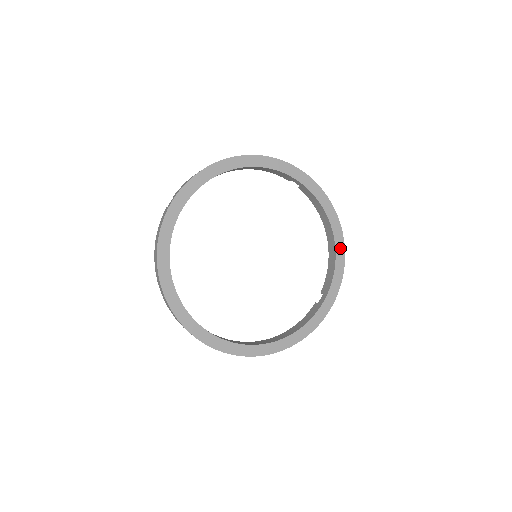
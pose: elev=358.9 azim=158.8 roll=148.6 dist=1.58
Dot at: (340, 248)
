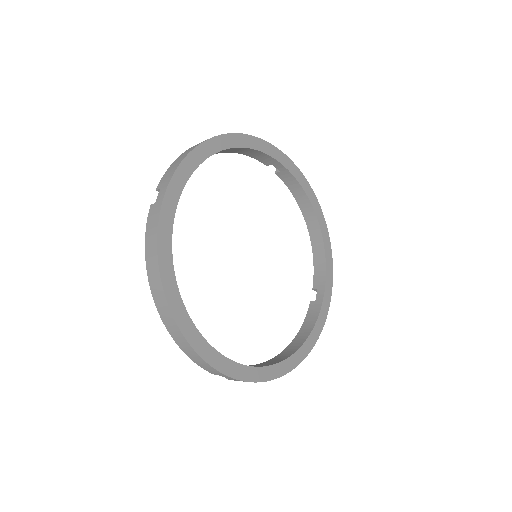
Dot at: (326, 236)
